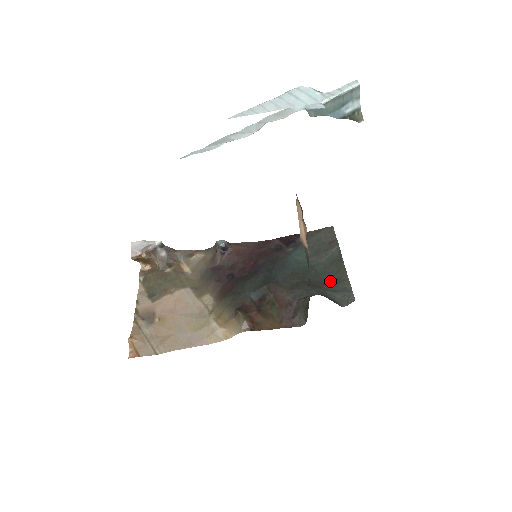
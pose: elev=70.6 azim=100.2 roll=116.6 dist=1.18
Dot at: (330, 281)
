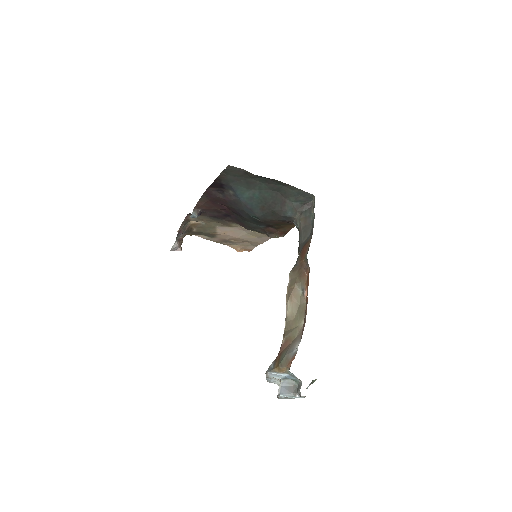
Dot at: (282, 191)
